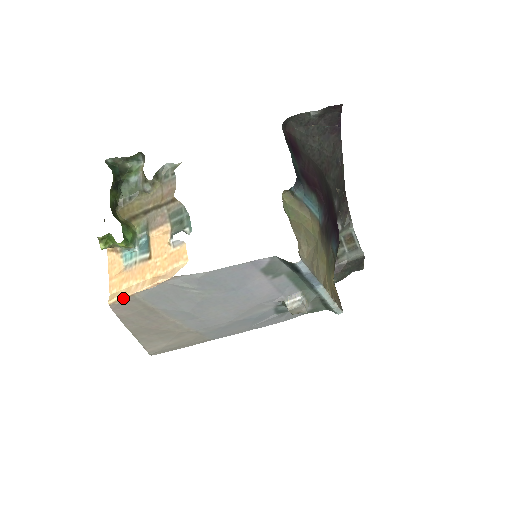
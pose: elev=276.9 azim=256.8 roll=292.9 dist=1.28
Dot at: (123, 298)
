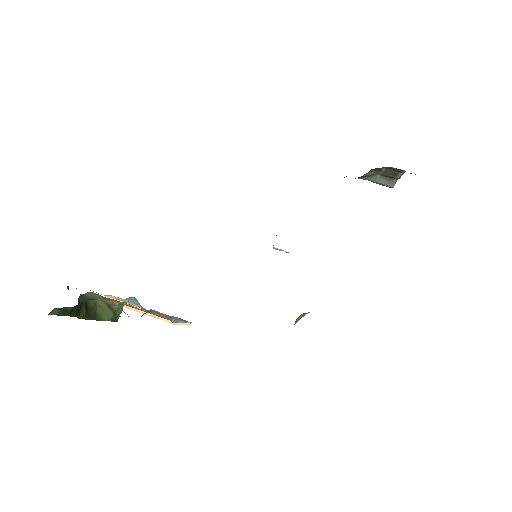
Dot at: (123, 306)
